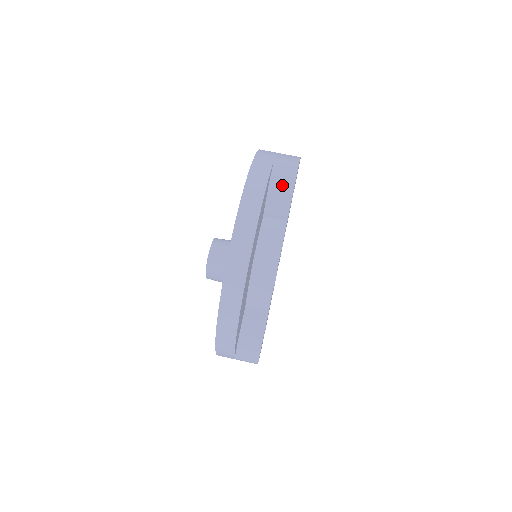
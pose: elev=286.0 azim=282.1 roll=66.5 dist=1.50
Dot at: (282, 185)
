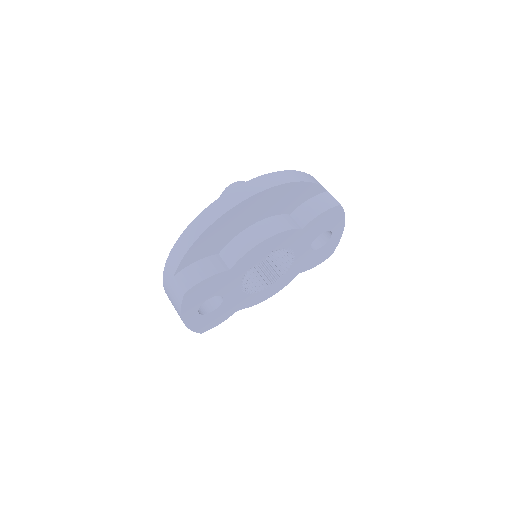
Dot at: (320, 203)
